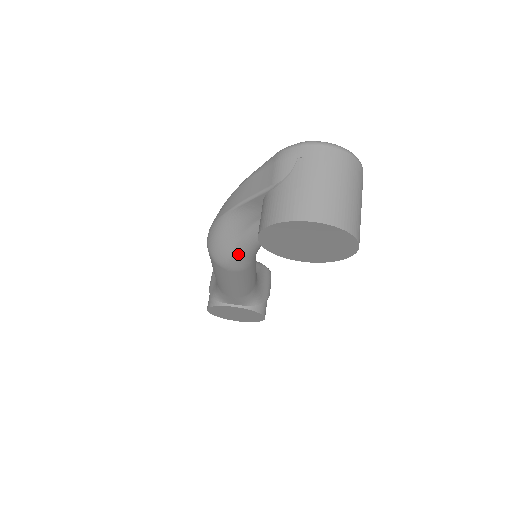
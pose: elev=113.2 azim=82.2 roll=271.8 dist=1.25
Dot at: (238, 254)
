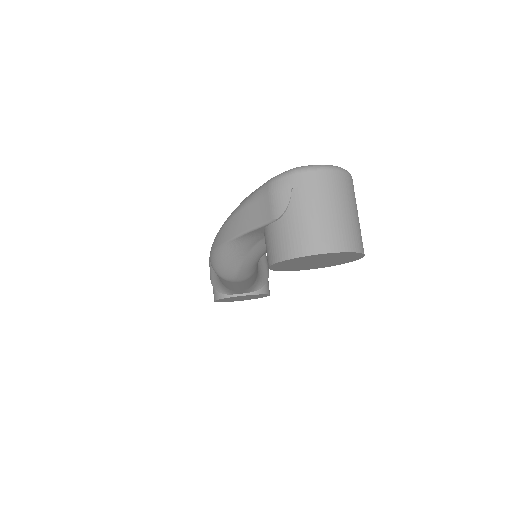
Dot at: (244, 269)
